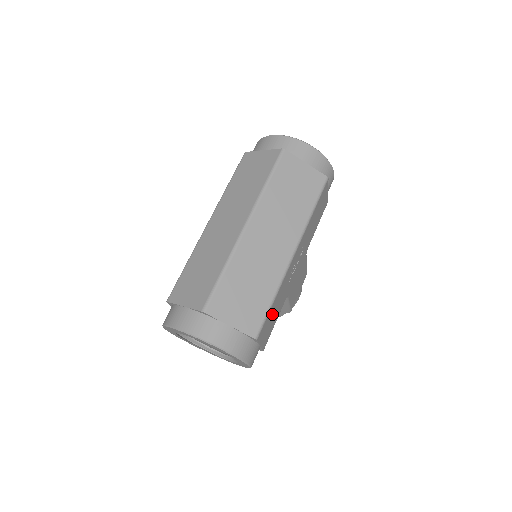
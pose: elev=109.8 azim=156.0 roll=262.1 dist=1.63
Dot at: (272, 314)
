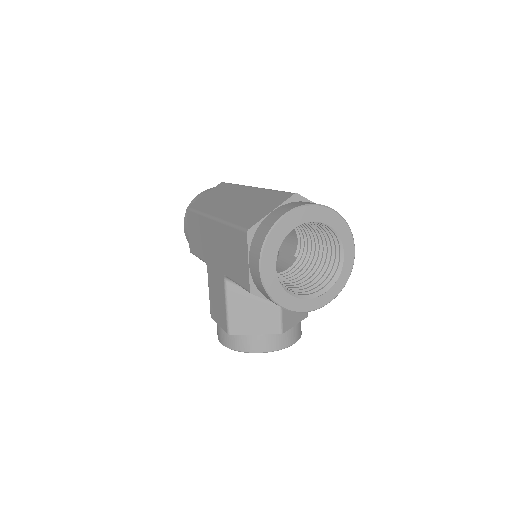
Dot at: occluded
